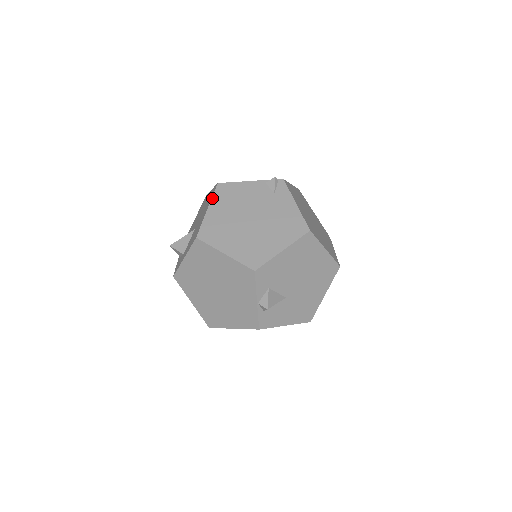
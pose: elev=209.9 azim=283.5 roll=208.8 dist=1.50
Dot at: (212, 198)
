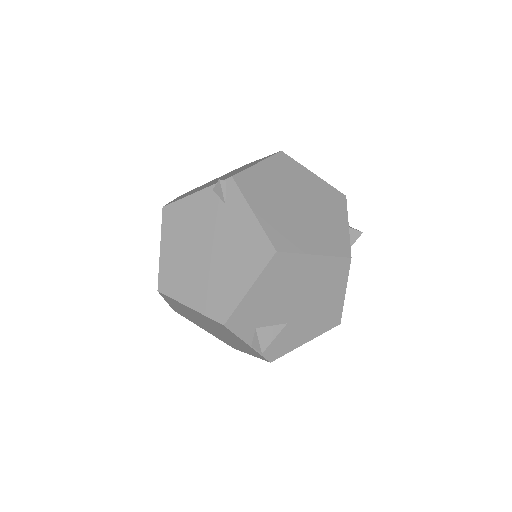
Dot at: (161, 231)
